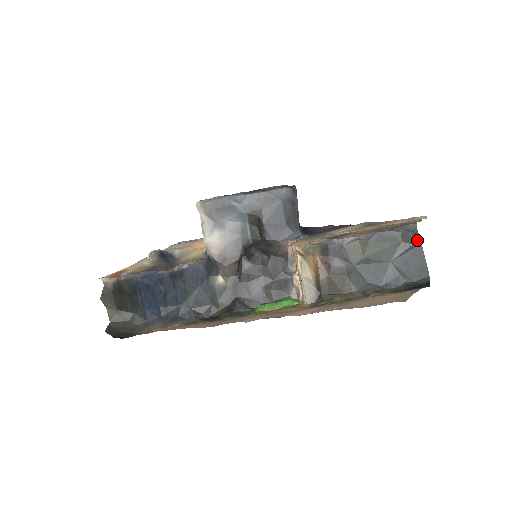
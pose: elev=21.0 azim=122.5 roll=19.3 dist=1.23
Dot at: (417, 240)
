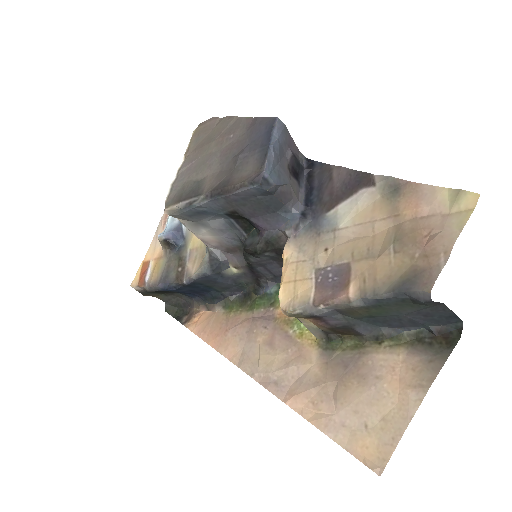
Dot at: (435, 303)
